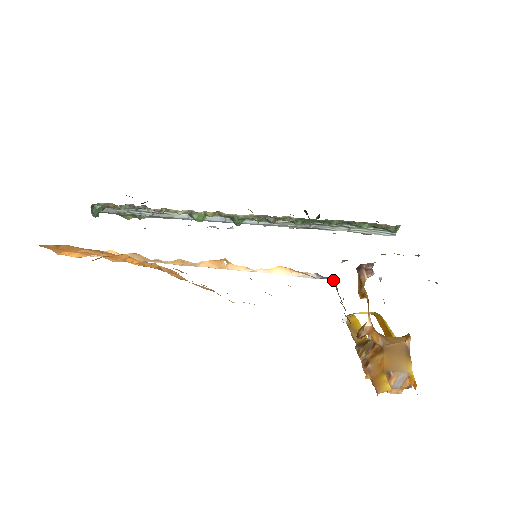
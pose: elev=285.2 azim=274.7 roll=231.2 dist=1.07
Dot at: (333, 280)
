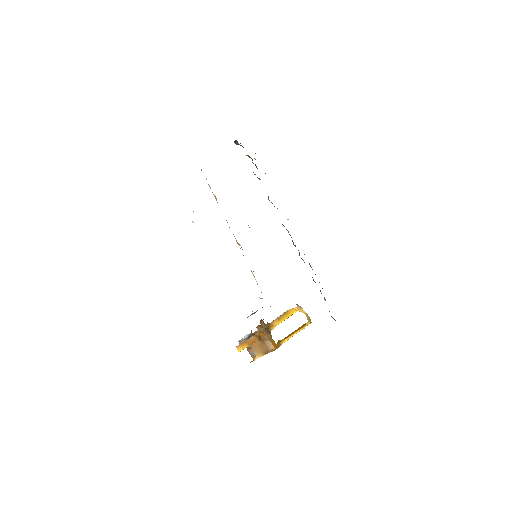
Dot at: occluded
